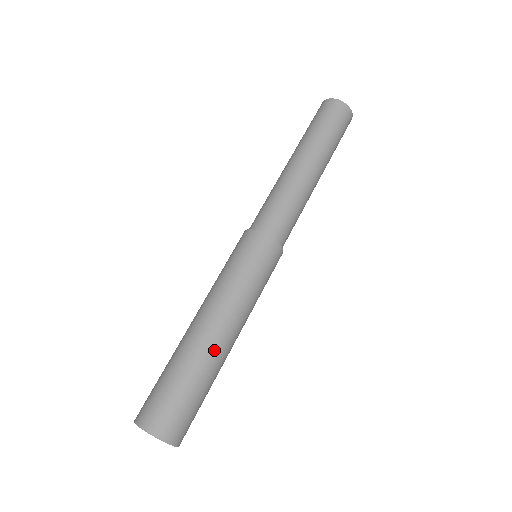
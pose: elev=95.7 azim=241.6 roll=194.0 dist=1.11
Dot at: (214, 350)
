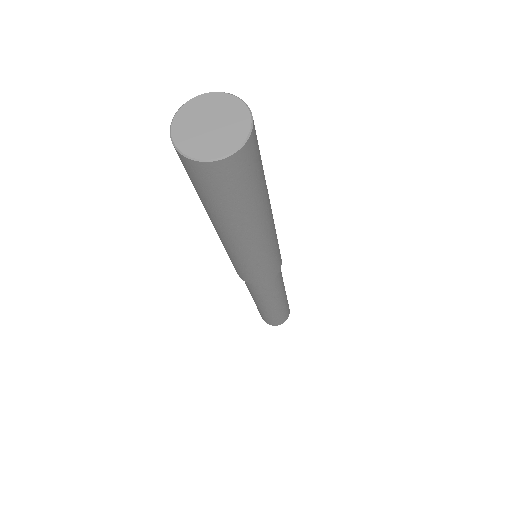
Dot at: occluded
